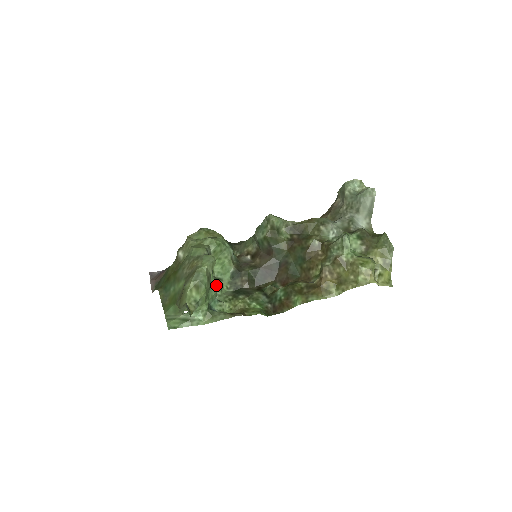
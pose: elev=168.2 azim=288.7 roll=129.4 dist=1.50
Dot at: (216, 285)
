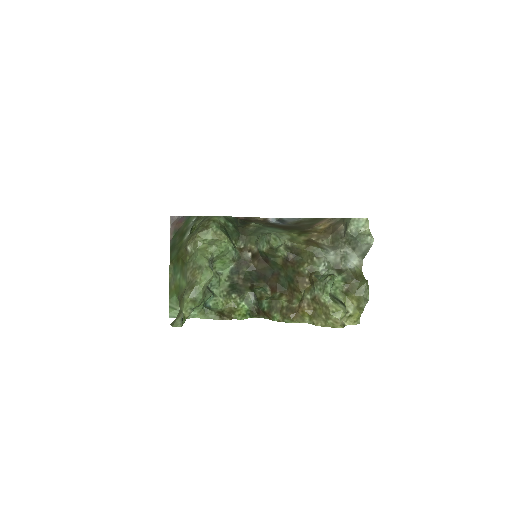
Dot at: (215, 282)
